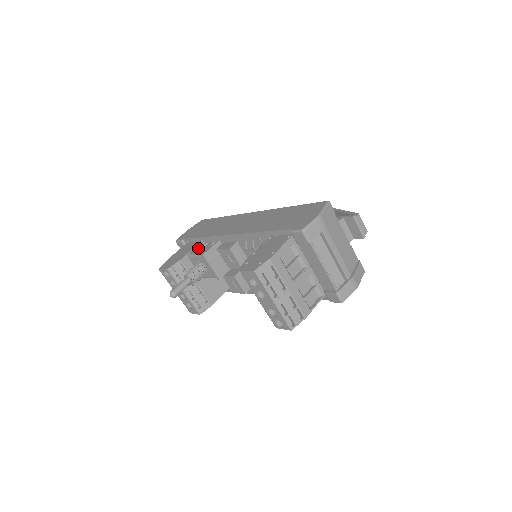
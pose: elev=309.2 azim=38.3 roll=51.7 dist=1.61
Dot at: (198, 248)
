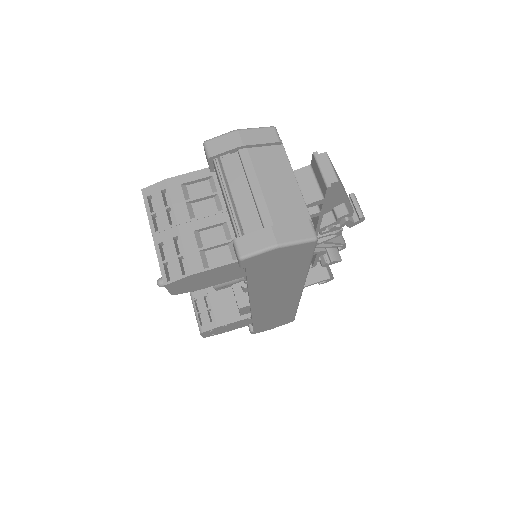
Dot at: occluded
